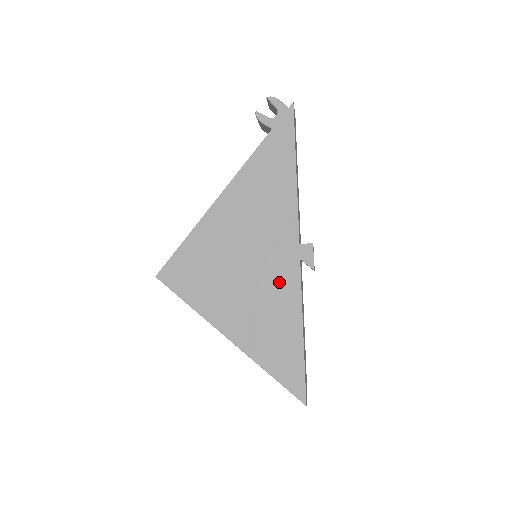
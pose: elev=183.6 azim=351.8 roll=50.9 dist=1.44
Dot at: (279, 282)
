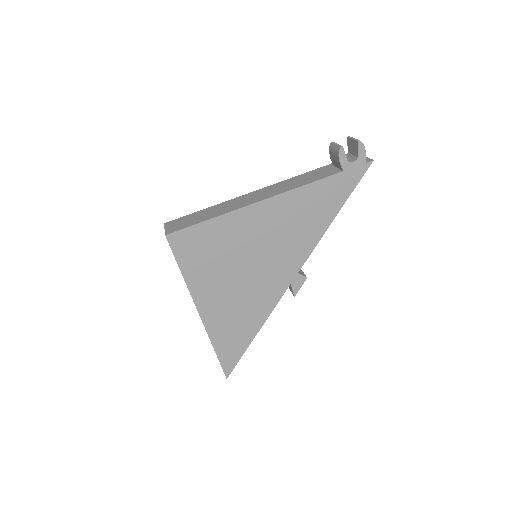
Dot at: (265, 292)
